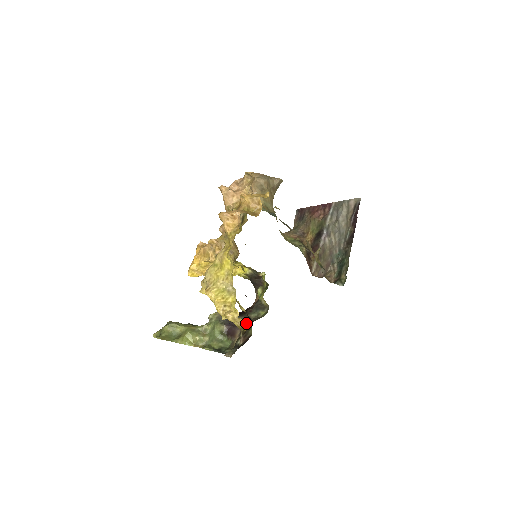
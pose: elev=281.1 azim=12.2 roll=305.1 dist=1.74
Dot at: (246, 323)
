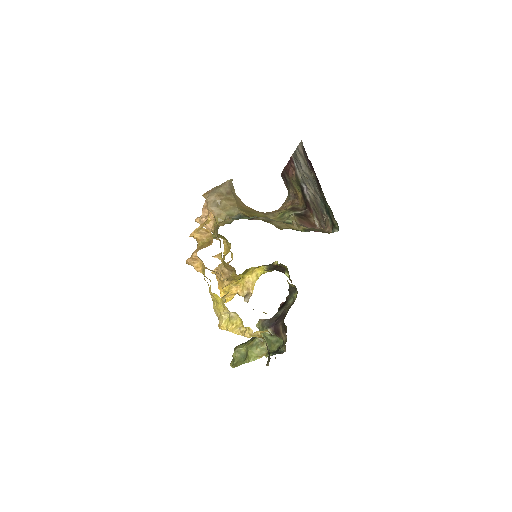
Dot at: (285, 315)
